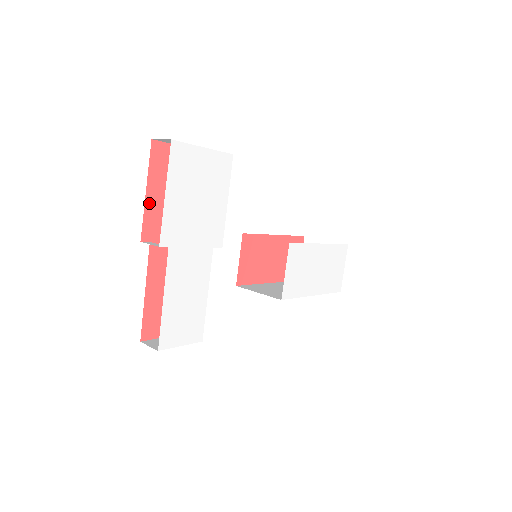
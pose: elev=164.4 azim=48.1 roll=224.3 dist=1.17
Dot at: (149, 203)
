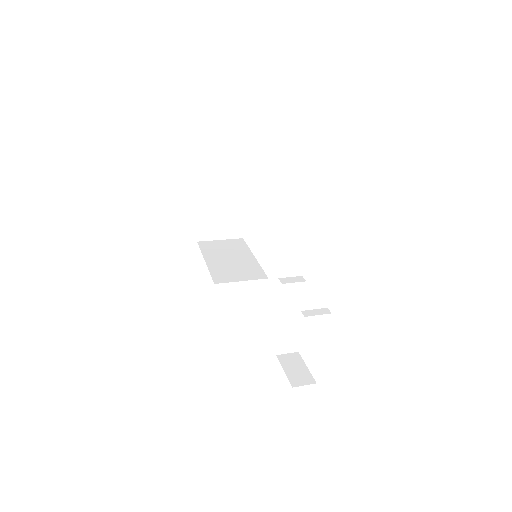
Dot at: occluded
